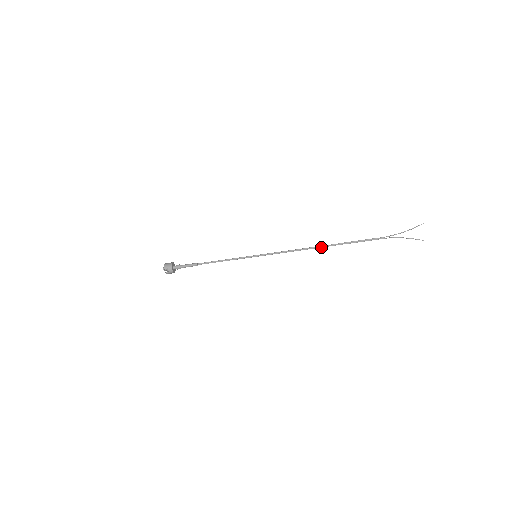
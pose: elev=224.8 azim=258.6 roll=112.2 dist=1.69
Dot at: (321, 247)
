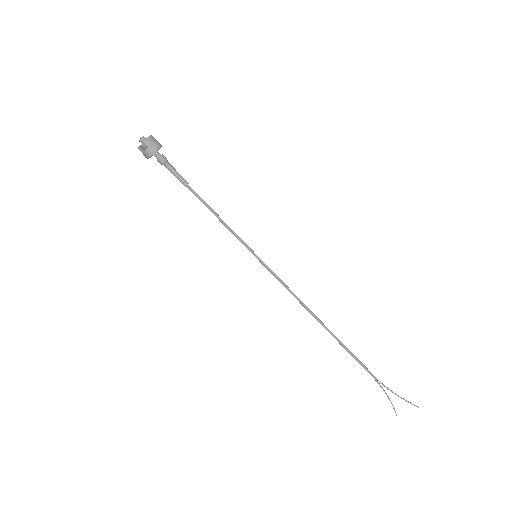
Dot at: (321, 324)
